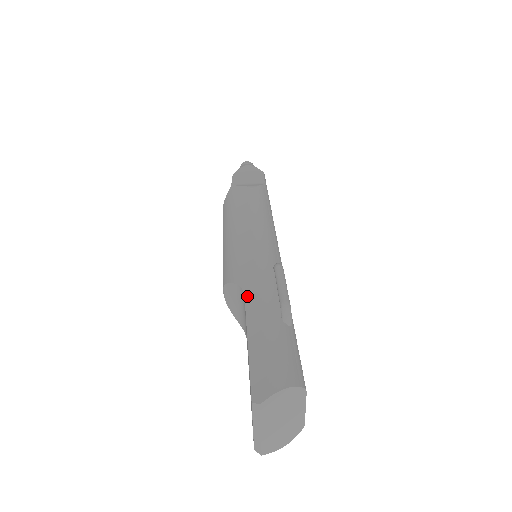
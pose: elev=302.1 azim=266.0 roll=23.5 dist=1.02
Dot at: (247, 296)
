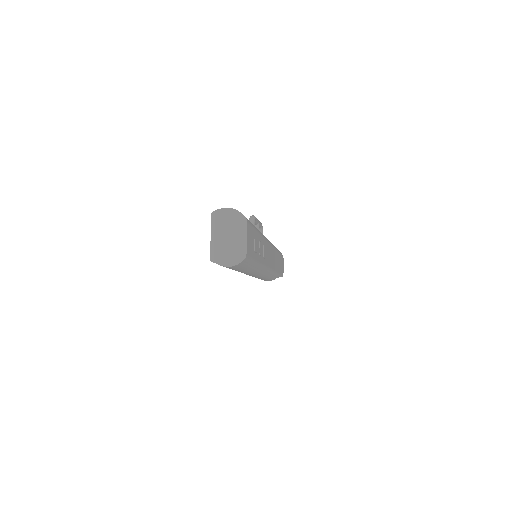
Dot at: occluded
